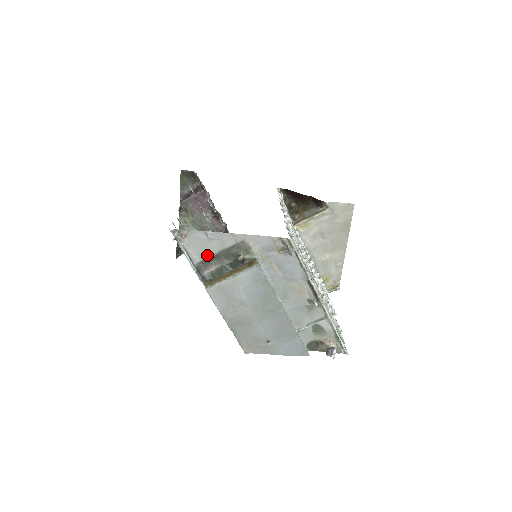
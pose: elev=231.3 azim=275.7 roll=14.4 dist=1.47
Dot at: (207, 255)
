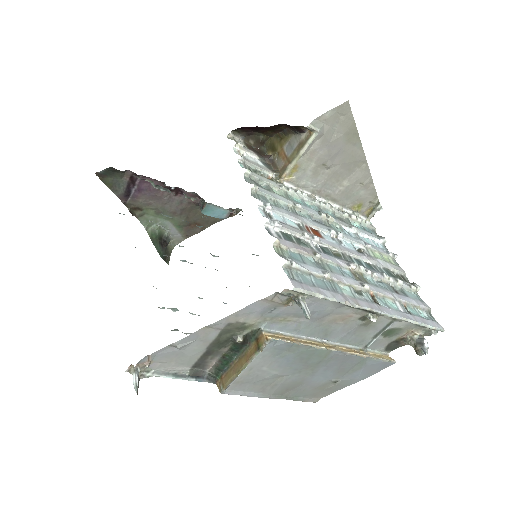
Dot at: (194, 359)
